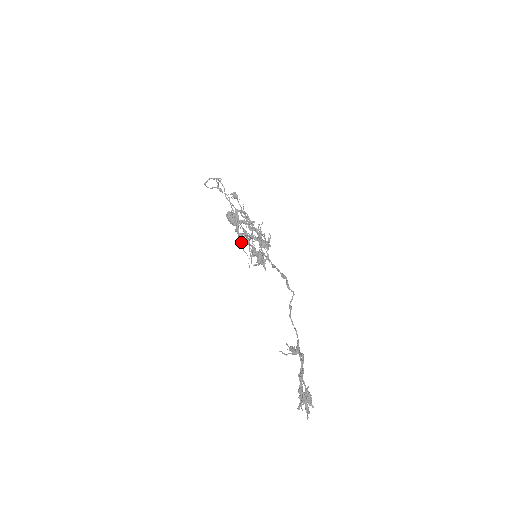
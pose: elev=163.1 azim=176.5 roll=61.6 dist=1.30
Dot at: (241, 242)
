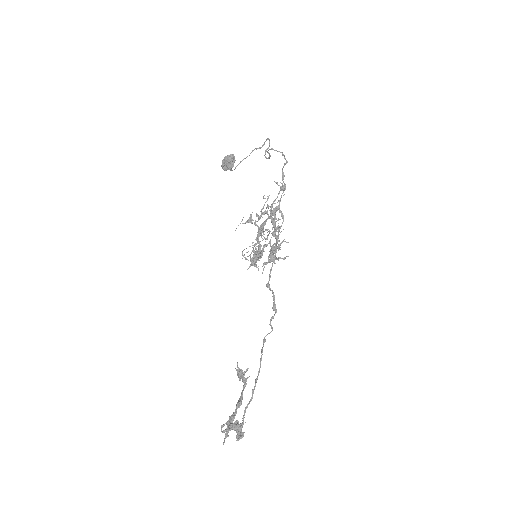
Dot at: (246, 222)
